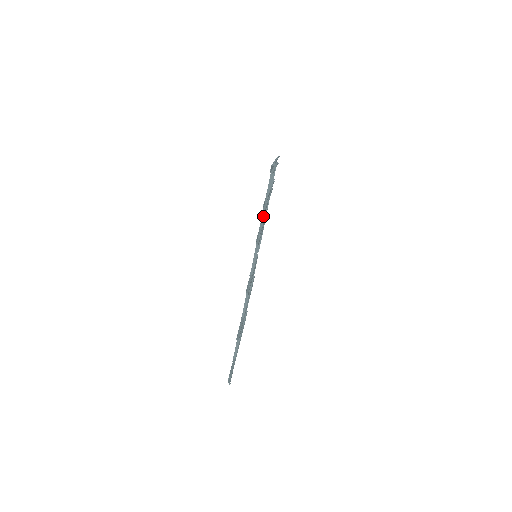
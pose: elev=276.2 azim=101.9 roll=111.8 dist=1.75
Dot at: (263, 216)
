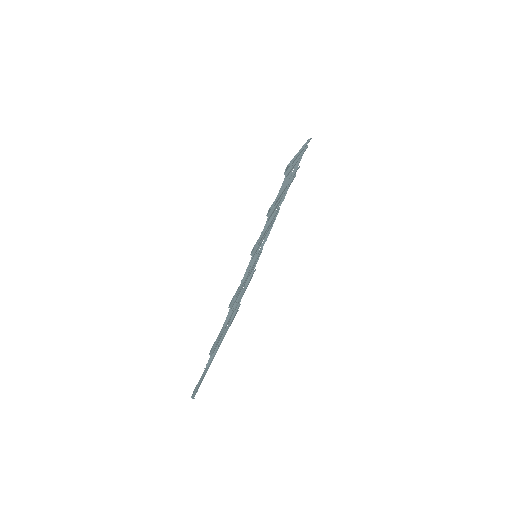
Dot at: occluded
